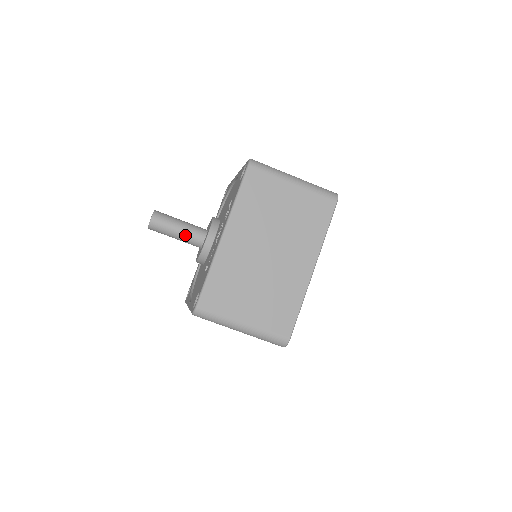
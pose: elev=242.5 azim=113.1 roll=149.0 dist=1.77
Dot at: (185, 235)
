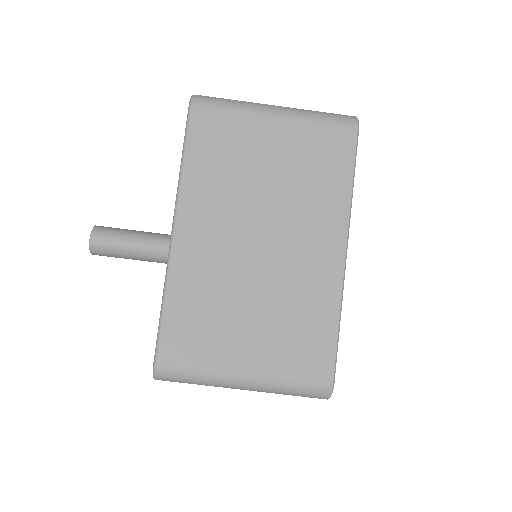
Dot at: (146, 251)
